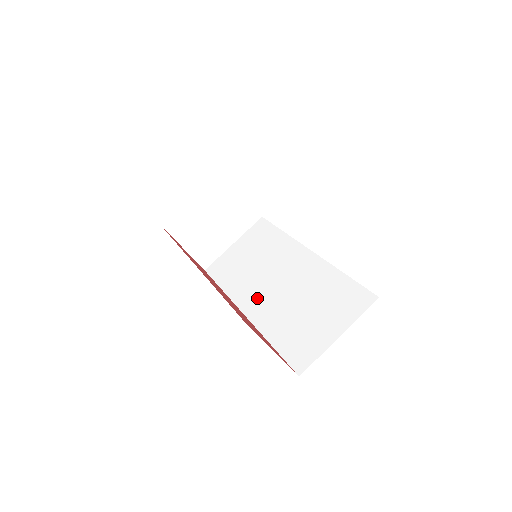
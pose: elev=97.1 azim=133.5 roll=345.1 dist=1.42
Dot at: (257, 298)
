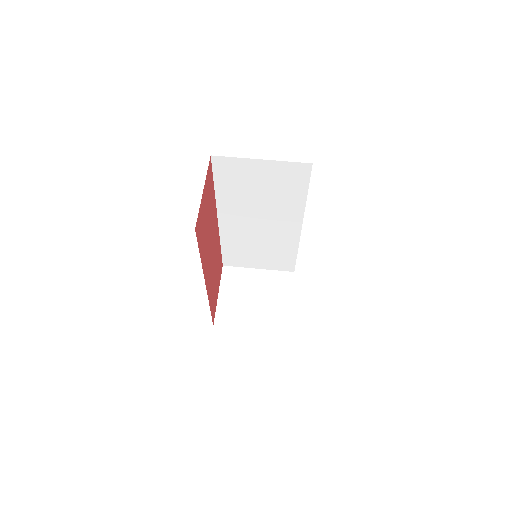
Dot at: occluded
